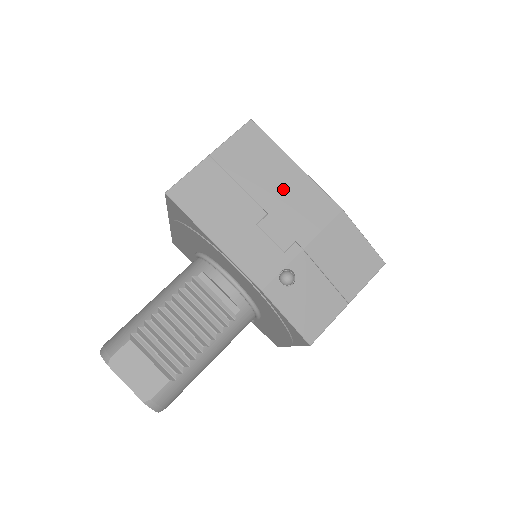
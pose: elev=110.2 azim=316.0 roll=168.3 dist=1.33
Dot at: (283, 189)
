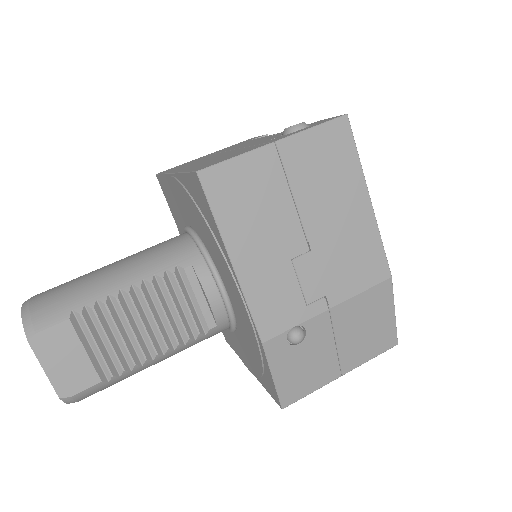
Dot at: (341, 226)
